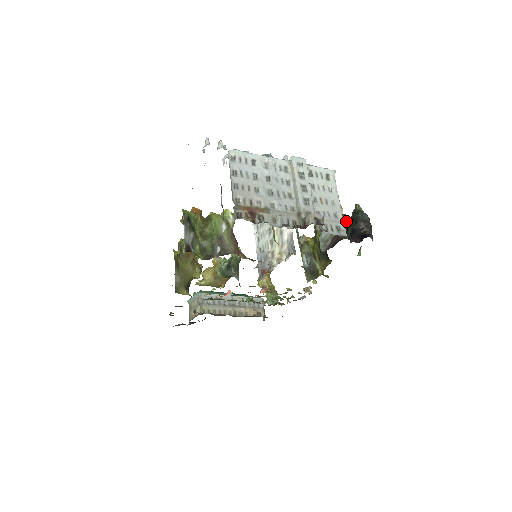
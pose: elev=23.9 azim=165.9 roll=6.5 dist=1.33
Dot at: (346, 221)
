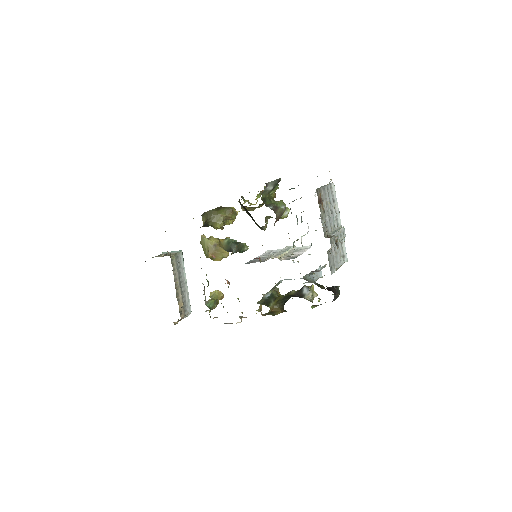
Dot at: (324, 288)
